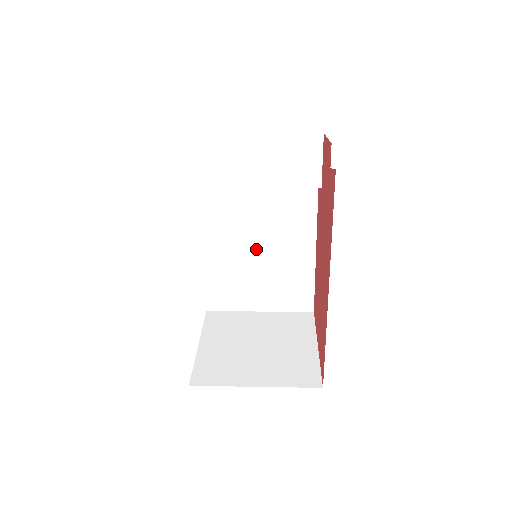
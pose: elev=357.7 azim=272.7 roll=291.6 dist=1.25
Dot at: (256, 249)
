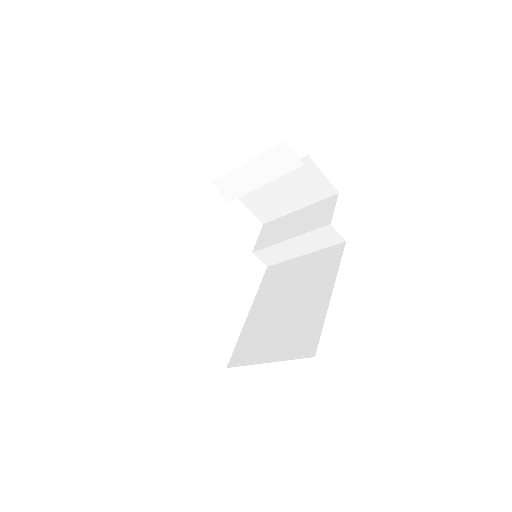
Dot at: (285, 304)
